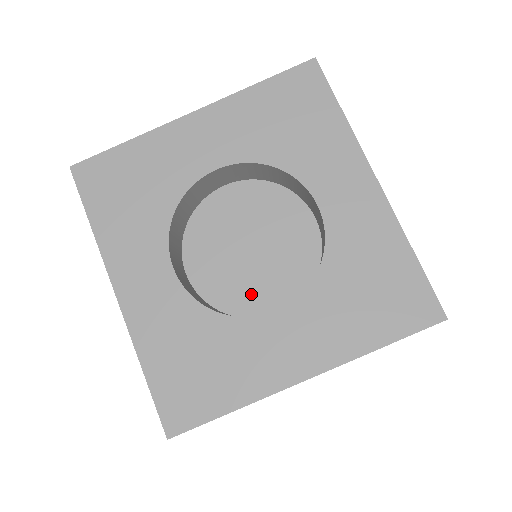
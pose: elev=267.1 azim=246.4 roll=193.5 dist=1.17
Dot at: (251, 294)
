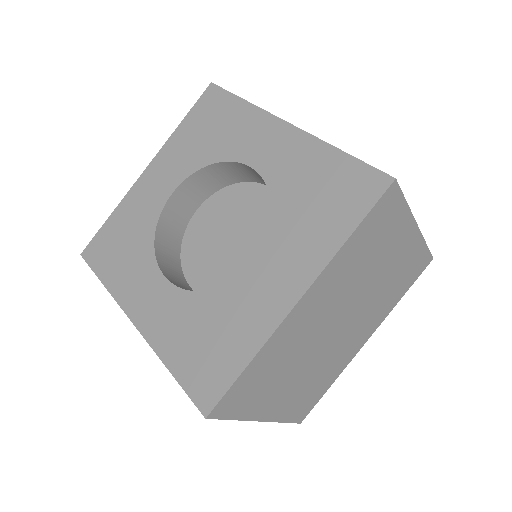
Dot at: occluded
